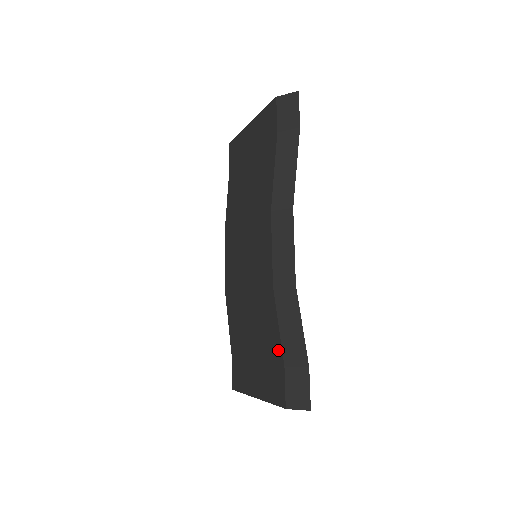
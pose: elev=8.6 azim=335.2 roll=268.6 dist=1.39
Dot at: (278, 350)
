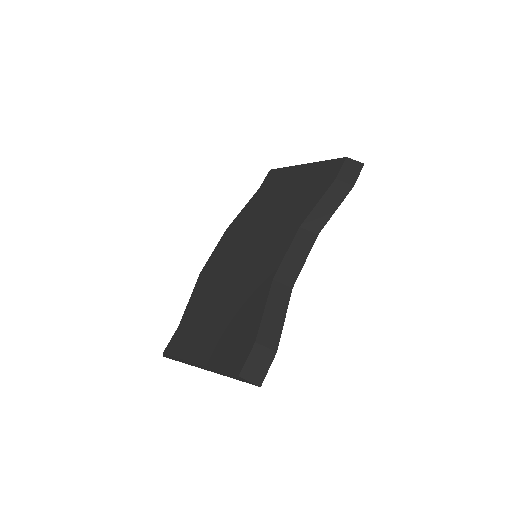
Dot at: (253, 328)
